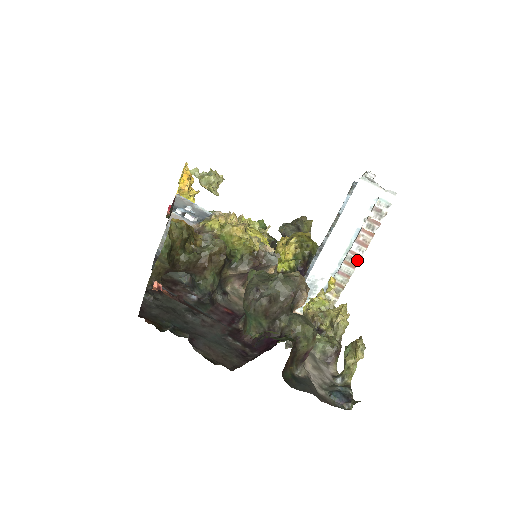
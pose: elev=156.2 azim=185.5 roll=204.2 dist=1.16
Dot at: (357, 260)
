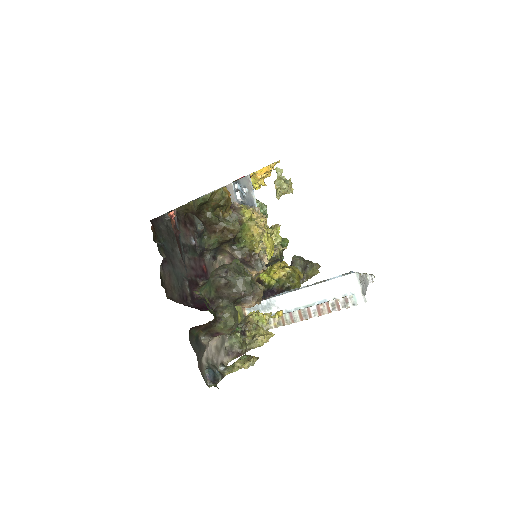
Dot at: (307, 317)
